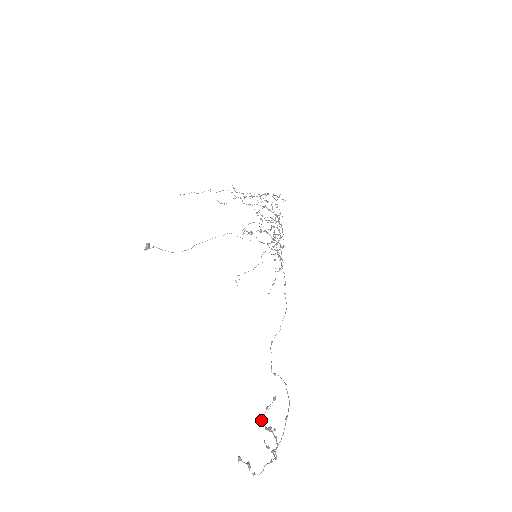
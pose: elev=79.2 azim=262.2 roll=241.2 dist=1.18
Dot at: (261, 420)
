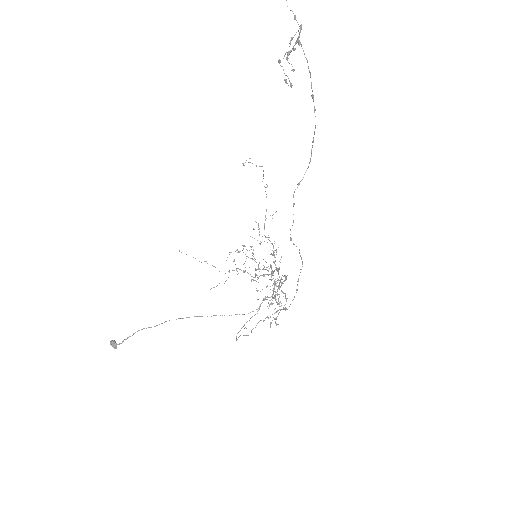
Dot at: (280, 61)
